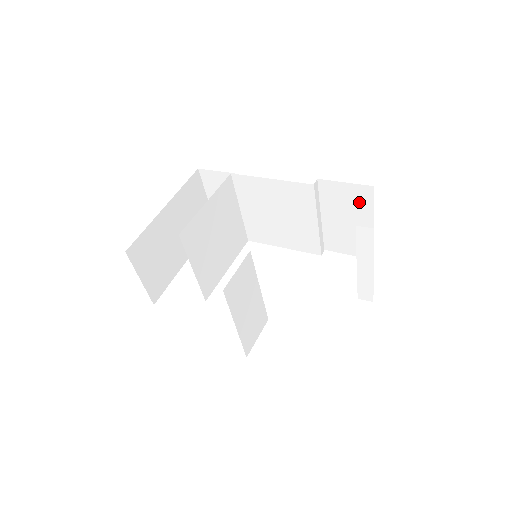
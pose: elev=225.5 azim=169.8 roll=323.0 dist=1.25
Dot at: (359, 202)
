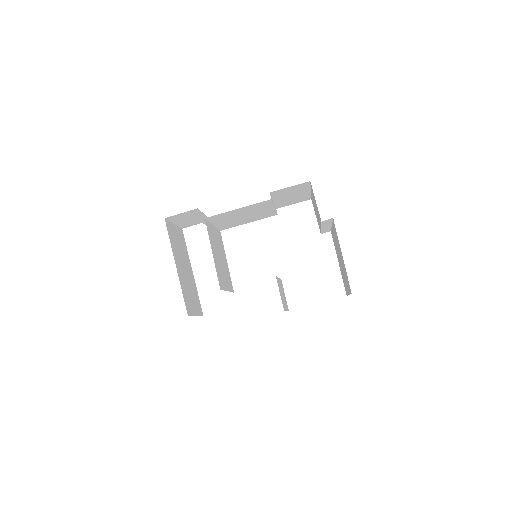
Dot at: (300, 188)
